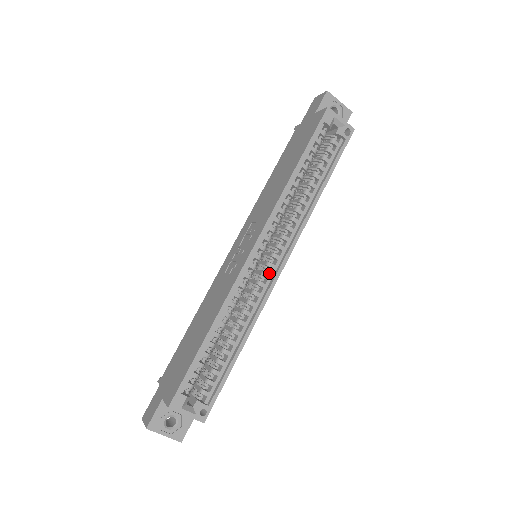
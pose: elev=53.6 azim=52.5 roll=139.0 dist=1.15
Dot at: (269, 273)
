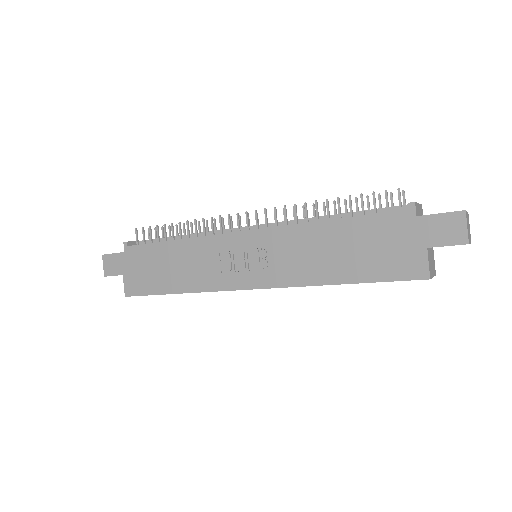
Dot at: occluded
